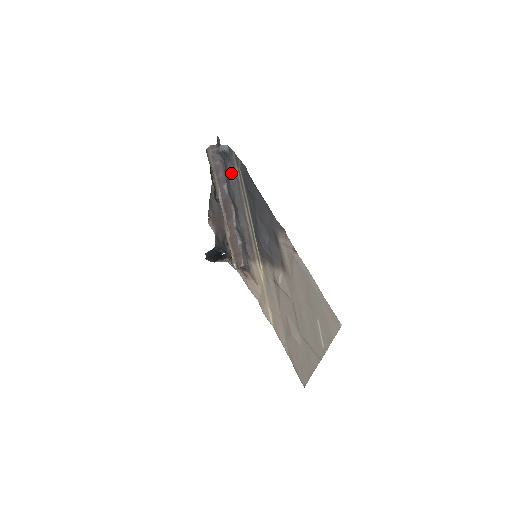
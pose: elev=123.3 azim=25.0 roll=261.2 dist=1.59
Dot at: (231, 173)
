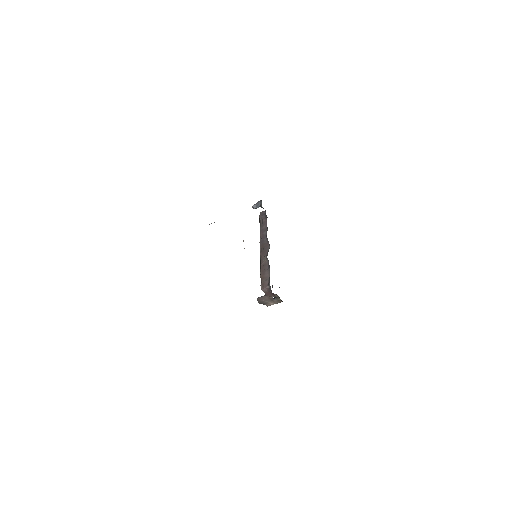
Dot at: occluded
